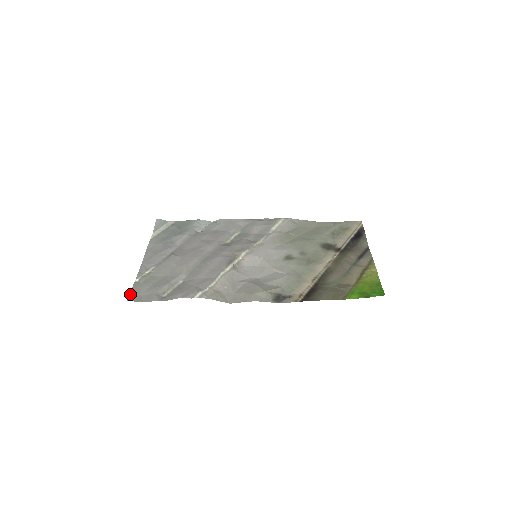
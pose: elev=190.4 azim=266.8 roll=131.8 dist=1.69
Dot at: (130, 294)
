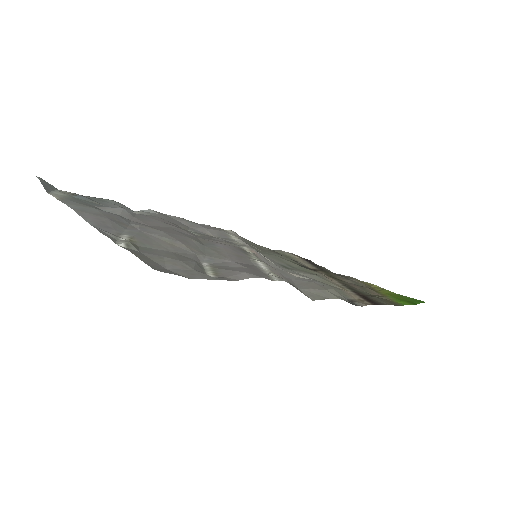
Dot at: (144, 261)
